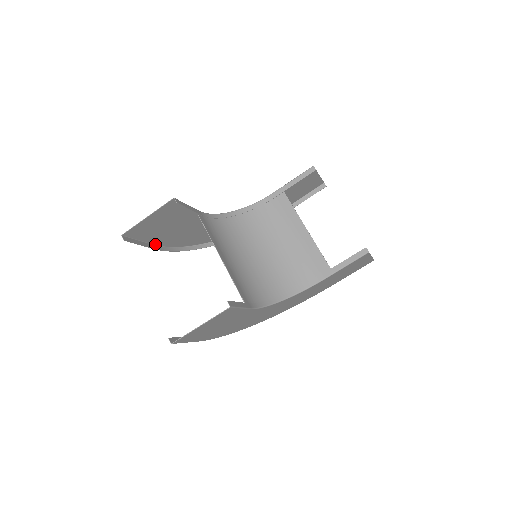
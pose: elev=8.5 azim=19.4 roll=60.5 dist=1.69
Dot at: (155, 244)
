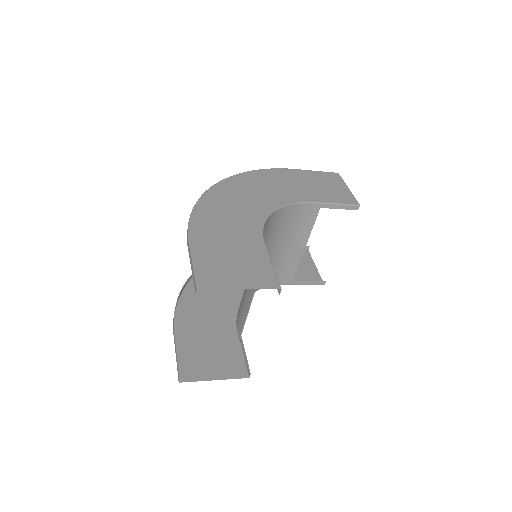
Dot at: (190, 238)
